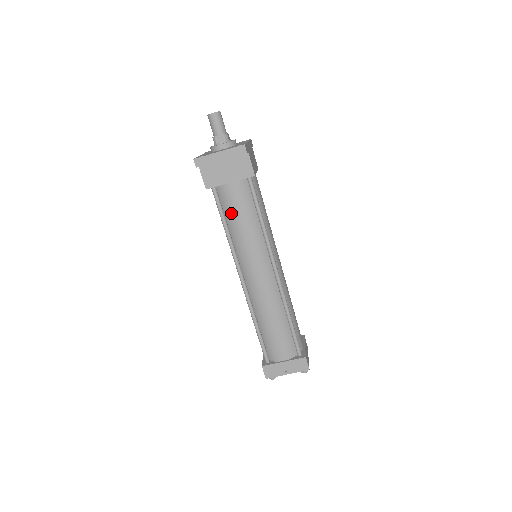
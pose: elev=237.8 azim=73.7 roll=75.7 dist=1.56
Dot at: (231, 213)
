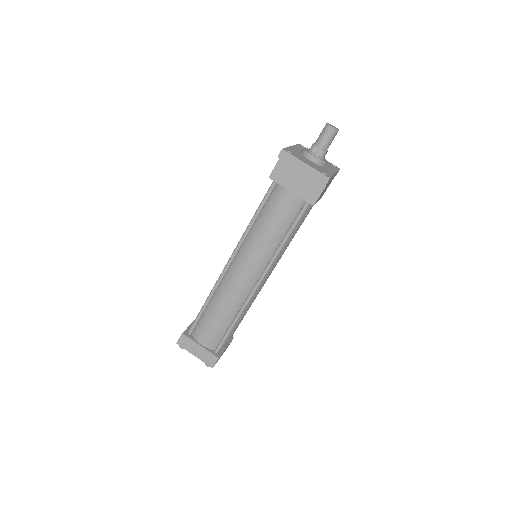
Dot at: (269, 212)
